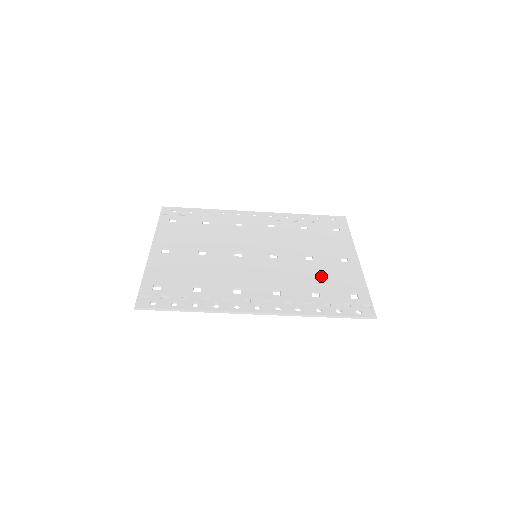
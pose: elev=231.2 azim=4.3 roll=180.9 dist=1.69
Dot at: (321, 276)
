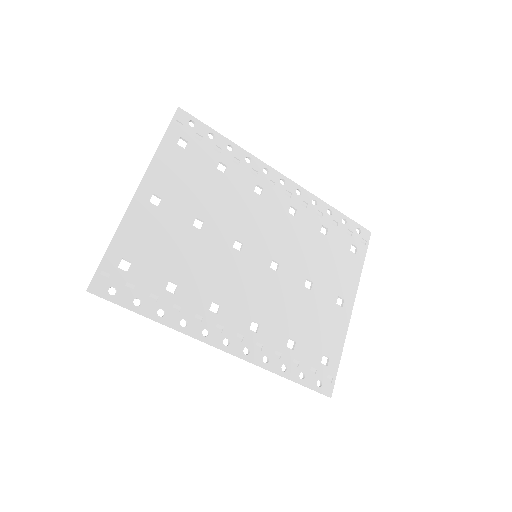
Dot at: (308, 318)
